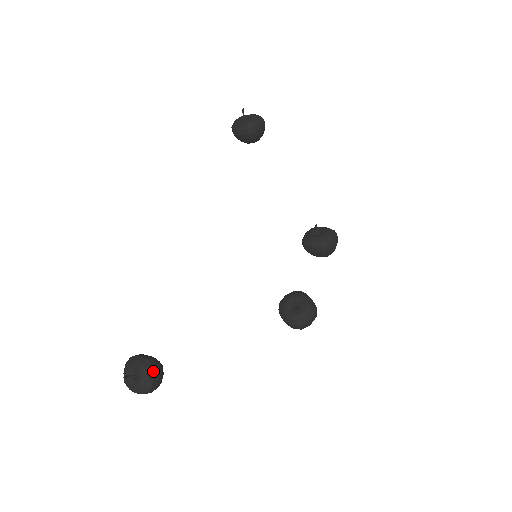
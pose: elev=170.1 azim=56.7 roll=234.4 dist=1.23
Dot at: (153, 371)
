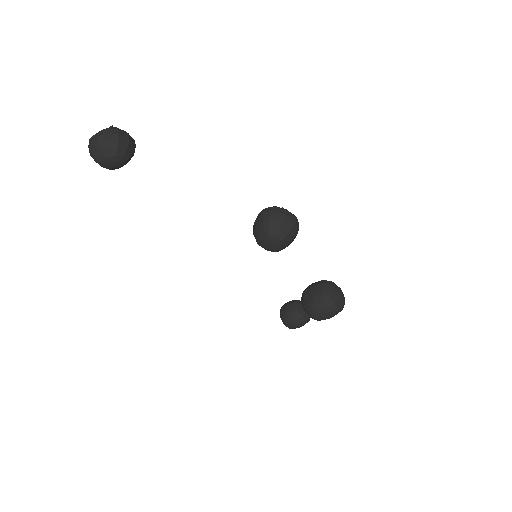
Dot at: (132, 138)
